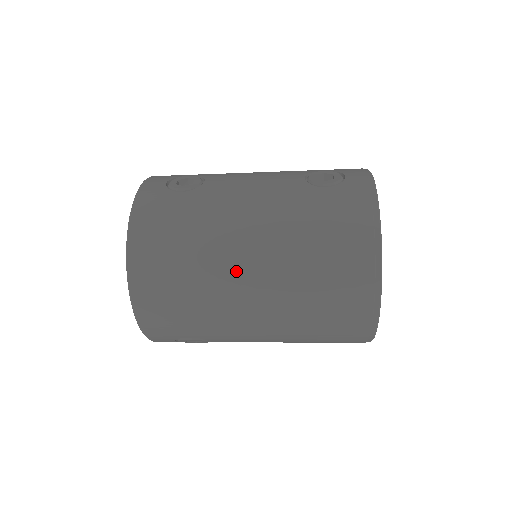
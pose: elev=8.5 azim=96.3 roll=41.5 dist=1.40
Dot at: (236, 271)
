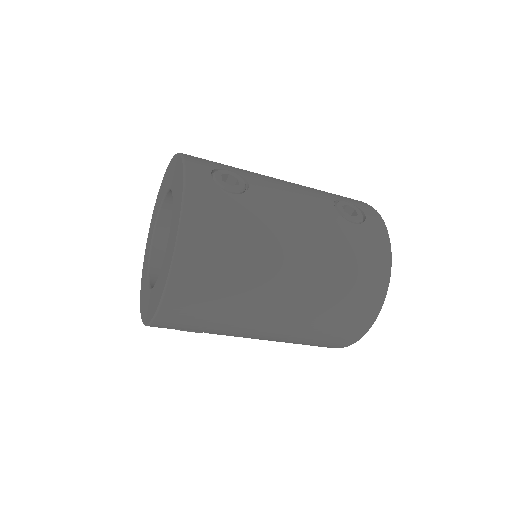
Dot at: (276, 288)
